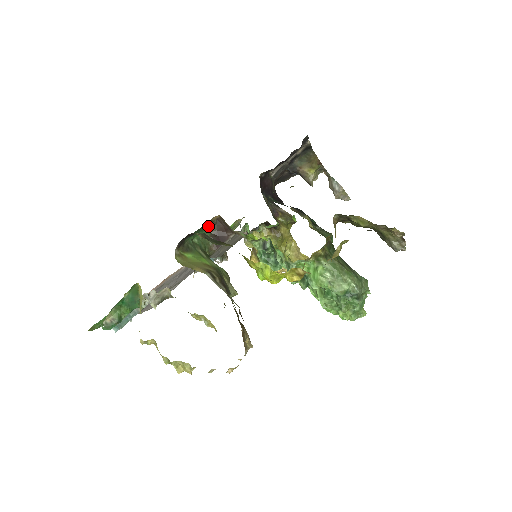
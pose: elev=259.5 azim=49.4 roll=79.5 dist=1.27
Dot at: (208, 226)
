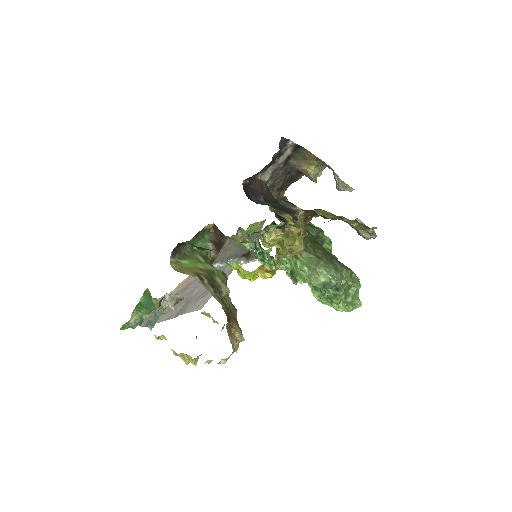
Dot at: (206, 234)
